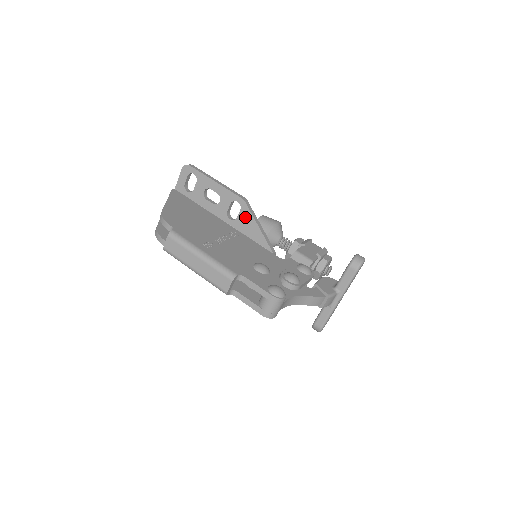
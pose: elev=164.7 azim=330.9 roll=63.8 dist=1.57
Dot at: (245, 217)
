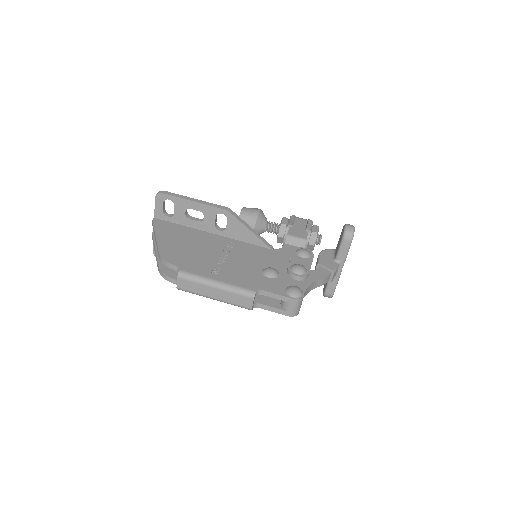
Dot at: (234, 225)
